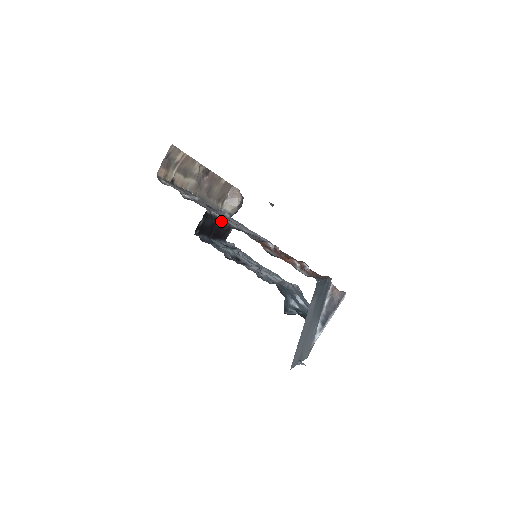
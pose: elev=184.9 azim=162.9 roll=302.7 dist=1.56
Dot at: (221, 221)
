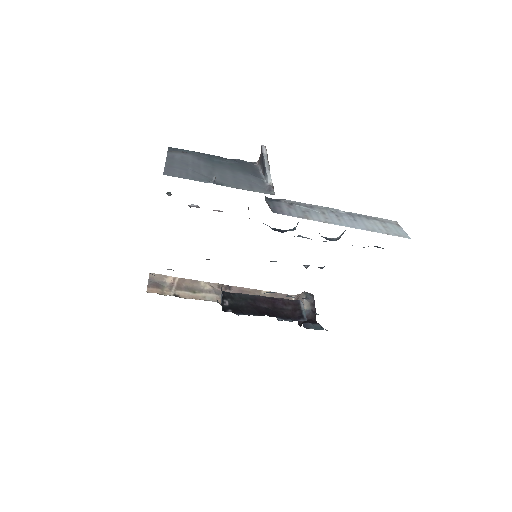
Dot at: (268, 302)
